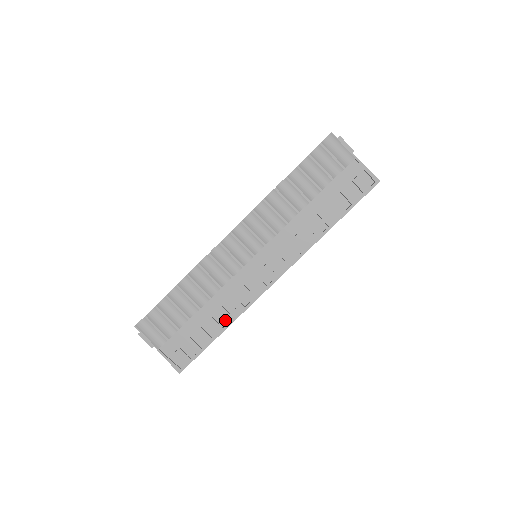
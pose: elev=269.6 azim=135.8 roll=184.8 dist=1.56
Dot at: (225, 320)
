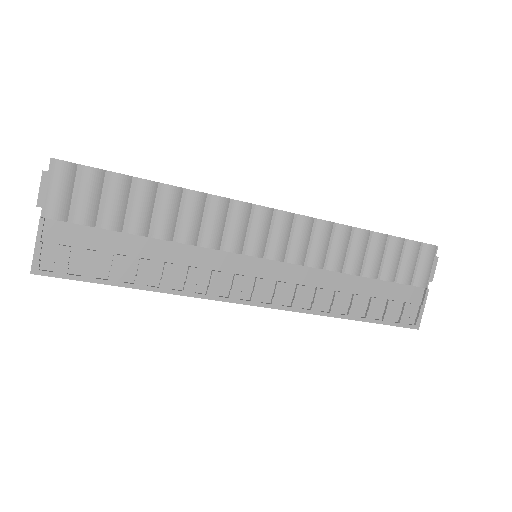
Dot at: (159, 280)
